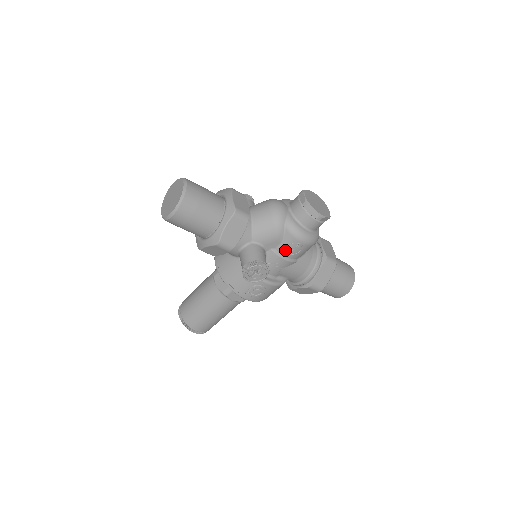
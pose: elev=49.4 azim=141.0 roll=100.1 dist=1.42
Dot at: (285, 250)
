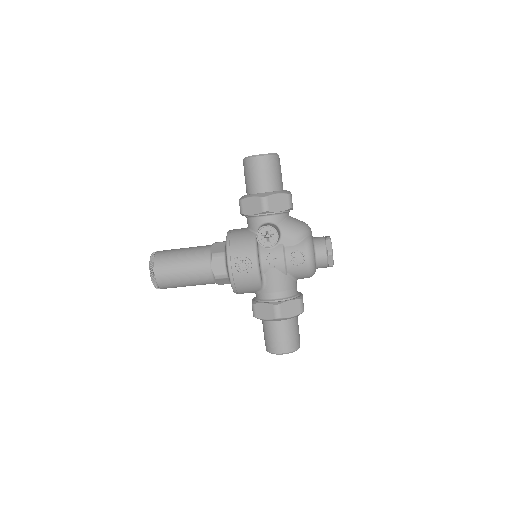
Dot at: (291, 253)
